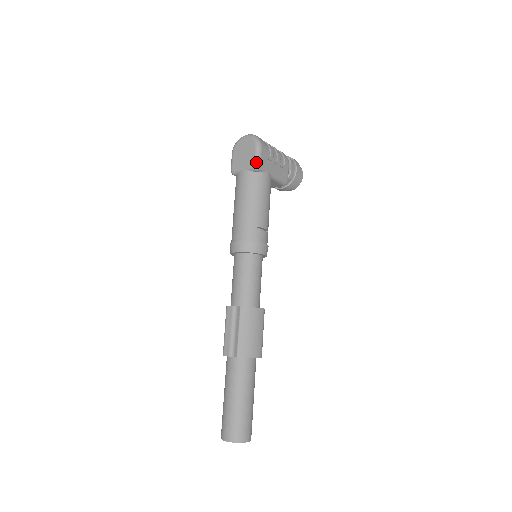
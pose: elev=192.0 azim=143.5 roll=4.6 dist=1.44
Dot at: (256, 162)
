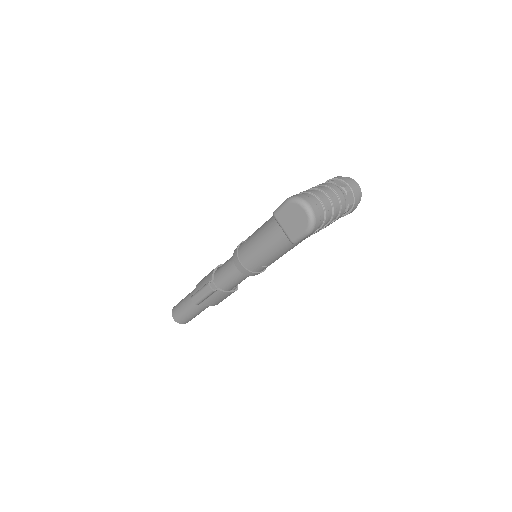
Dot at: (295, 241)
